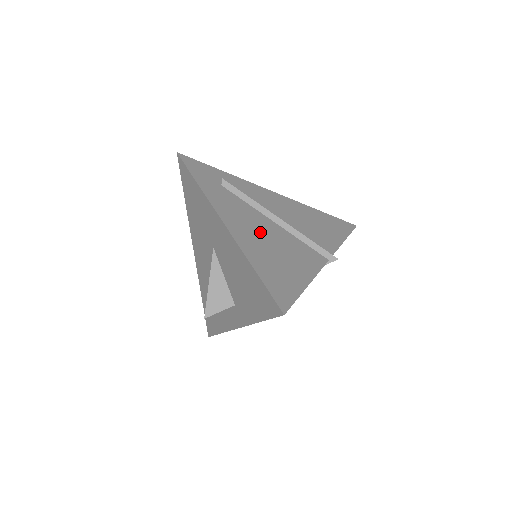
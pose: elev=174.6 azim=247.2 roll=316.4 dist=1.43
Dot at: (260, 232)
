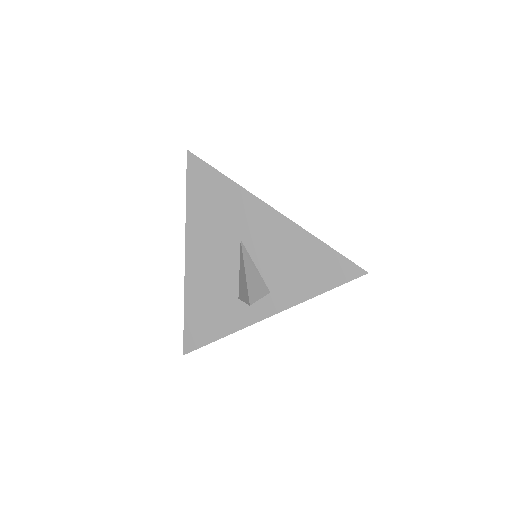
Dot at: occluded
